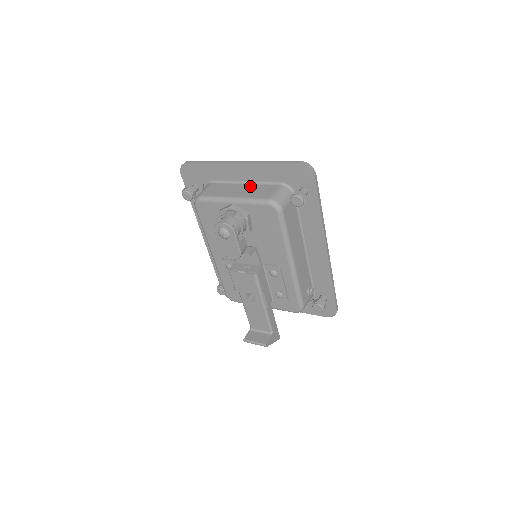
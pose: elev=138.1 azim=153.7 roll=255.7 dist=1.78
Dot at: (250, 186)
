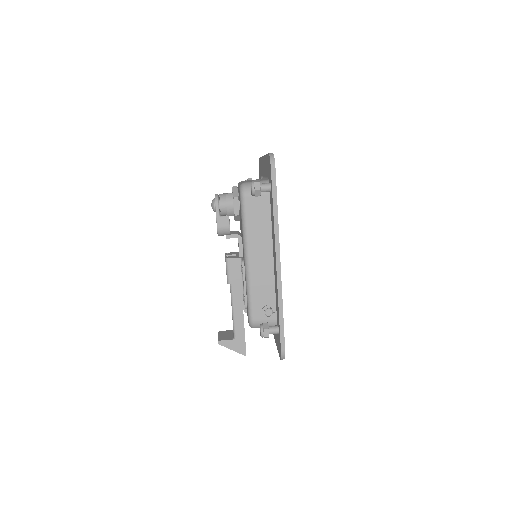
Dot at: occluded
